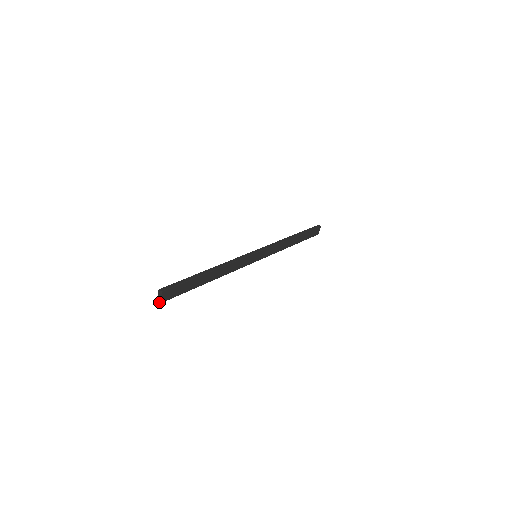
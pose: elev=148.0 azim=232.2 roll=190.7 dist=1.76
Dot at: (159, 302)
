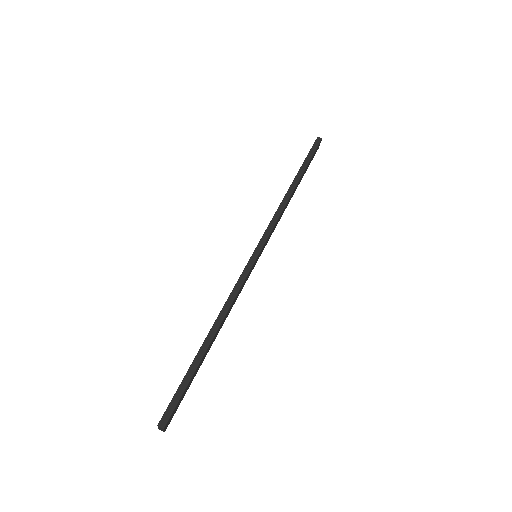
Dot at: occluded
